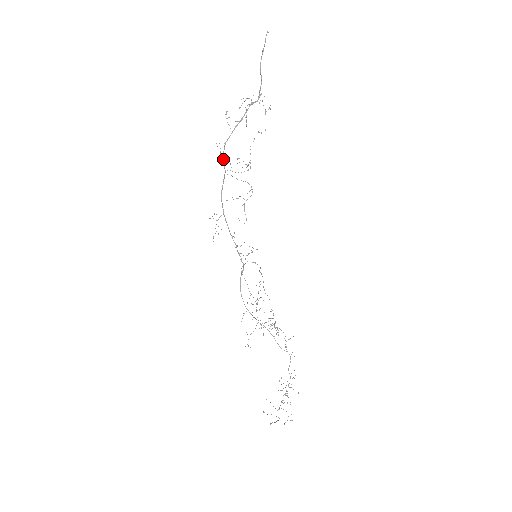
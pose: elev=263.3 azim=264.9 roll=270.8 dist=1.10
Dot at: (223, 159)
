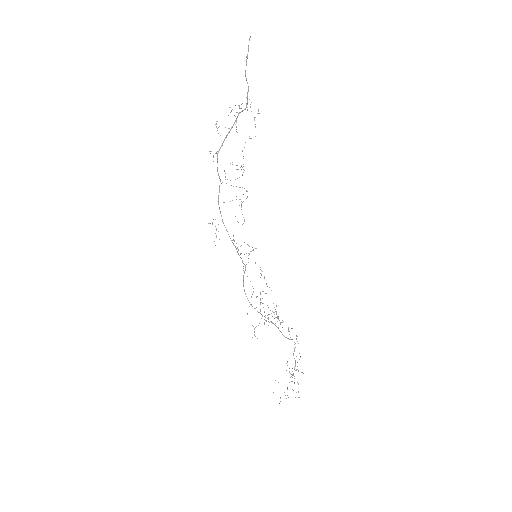
Dot at: (217, 168)
